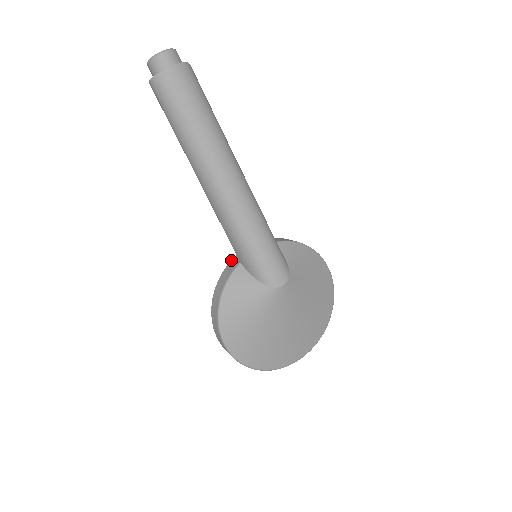
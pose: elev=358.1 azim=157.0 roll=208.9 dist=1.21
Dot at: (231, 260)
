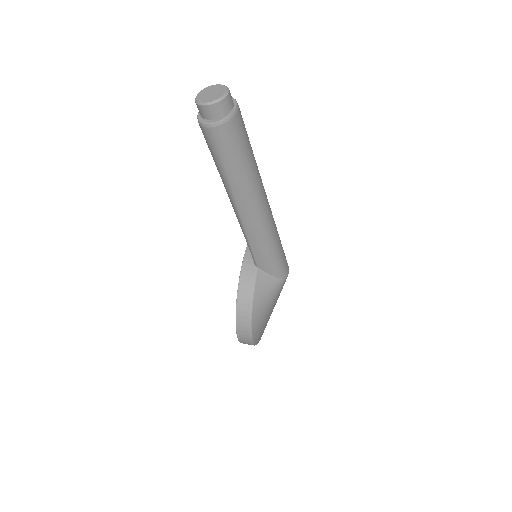
Dot at: (242, 267)
